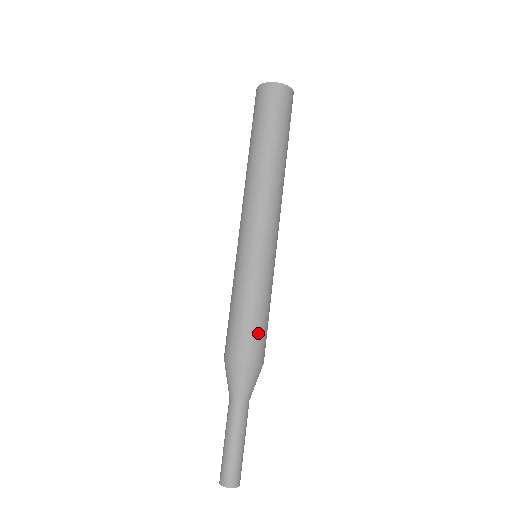
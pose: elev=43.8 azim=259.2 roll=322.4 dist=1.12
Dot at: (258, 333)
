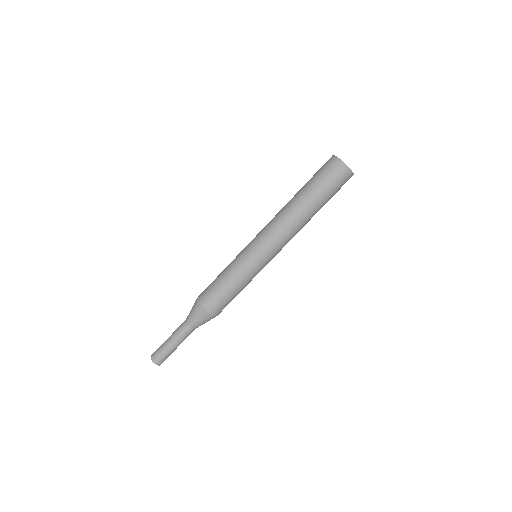
Dot at: (228, 302)
